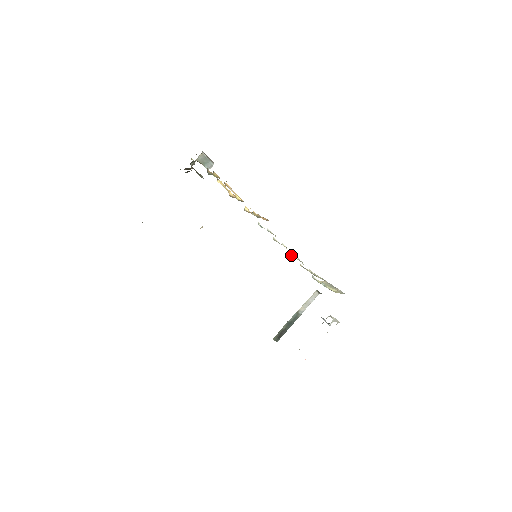
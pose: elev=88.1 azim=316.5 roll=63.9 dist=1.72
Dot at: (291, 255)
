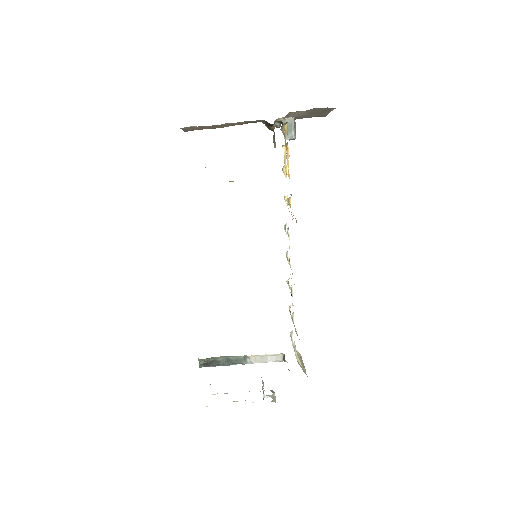
Dot at: (289, 288)
